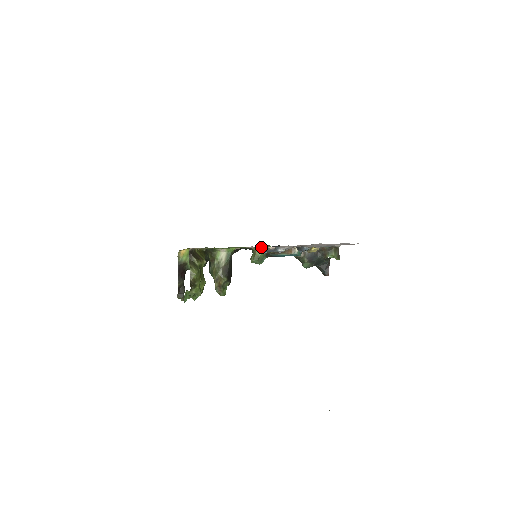
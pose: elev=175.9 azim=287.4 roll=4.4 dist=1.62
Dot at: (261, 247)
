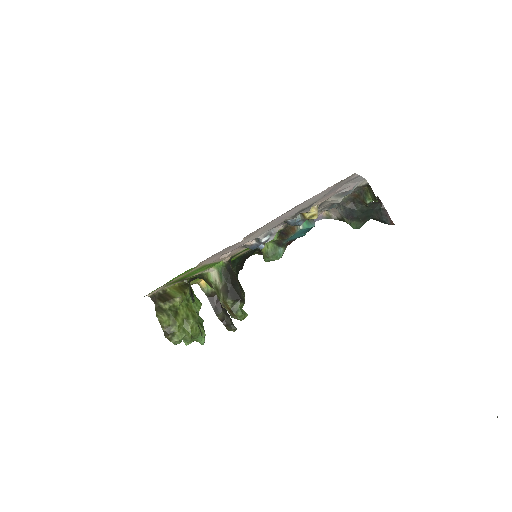
Dot at: (228, 252)
